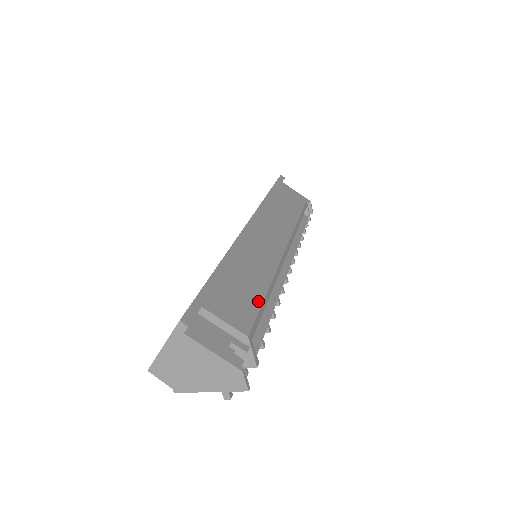
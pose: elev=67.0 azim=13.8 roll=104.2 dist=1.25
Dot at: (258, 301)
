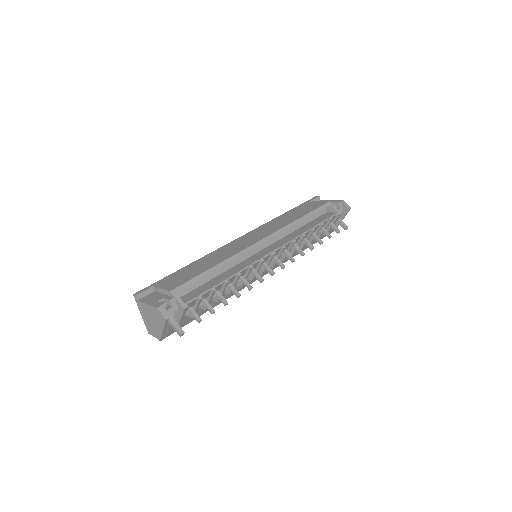
Dot at: (198, 274)
